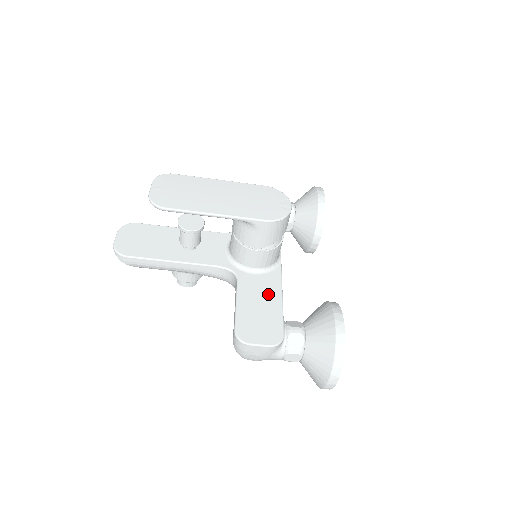
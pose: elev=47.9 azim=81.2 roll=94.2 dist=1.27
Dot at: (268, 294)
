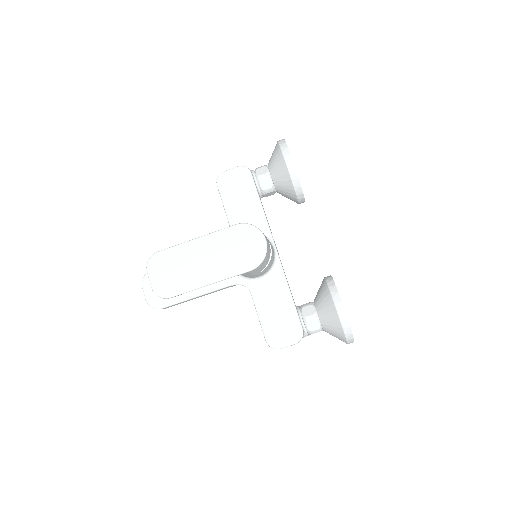
Dot at: (279, 296)
